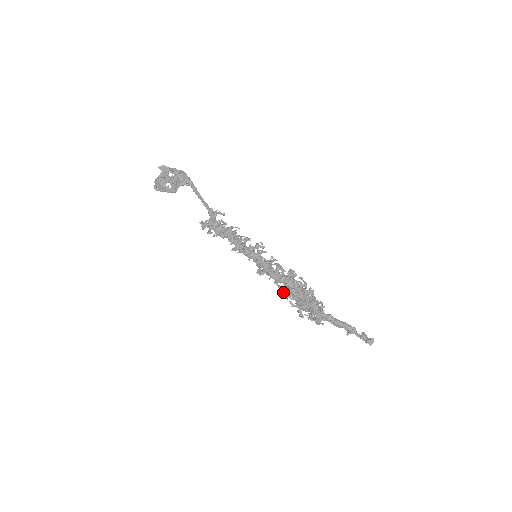
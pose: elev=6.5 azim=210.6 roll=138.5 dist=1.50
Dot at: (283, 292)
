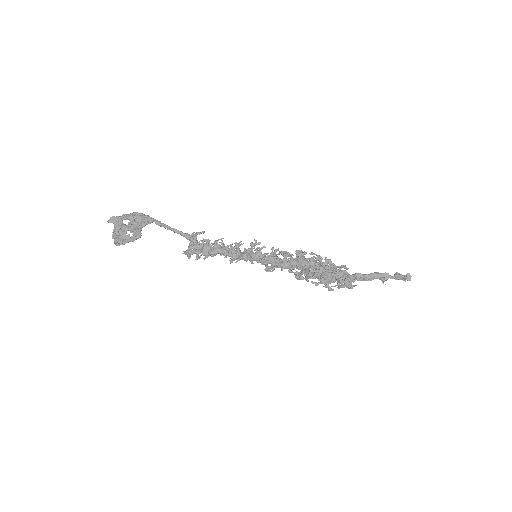
Dot at: (301, 276)
